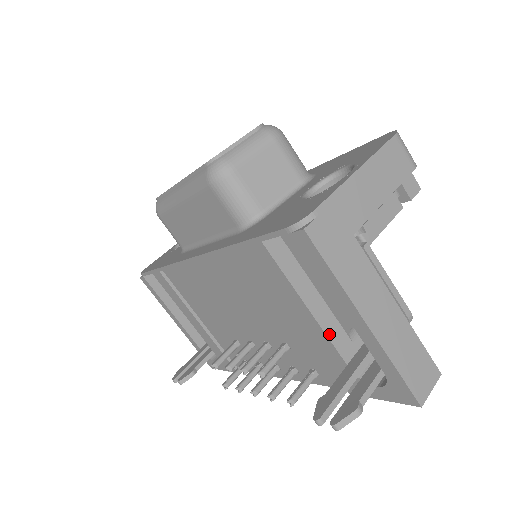
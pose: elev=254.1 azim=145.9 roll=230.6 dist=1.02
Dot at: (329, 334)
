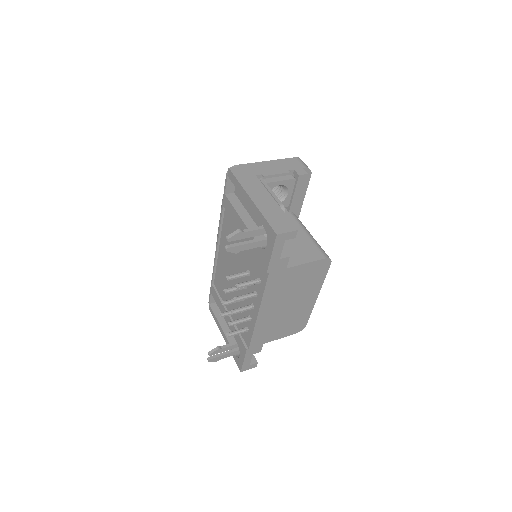
Dot at: occluded
